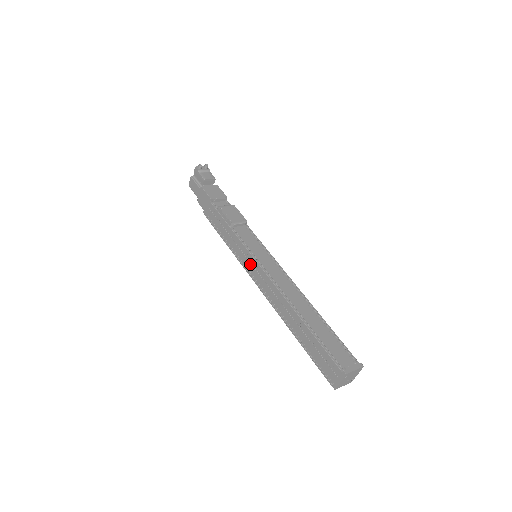
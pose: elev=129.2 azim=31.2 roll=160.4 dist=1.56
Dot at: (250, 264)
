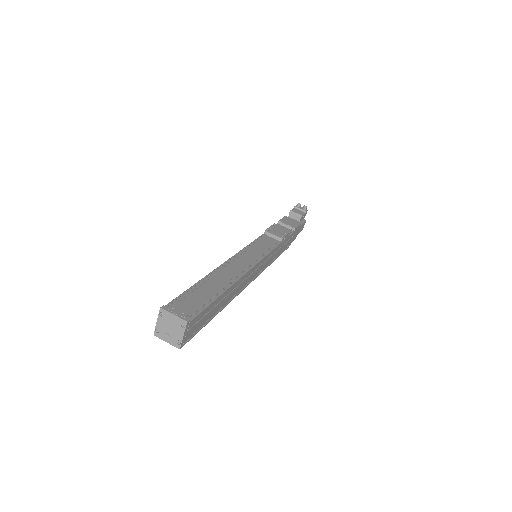
Dot at: occluded
